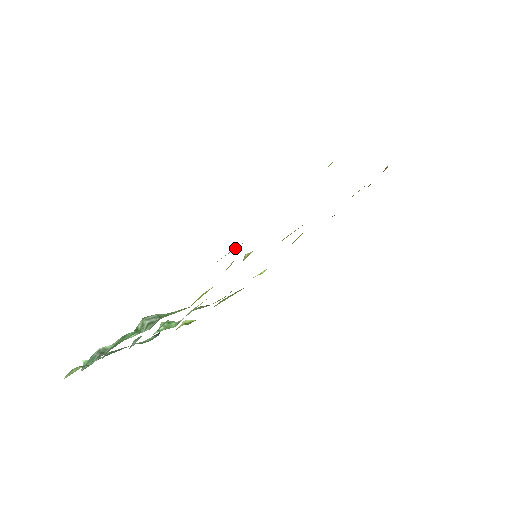
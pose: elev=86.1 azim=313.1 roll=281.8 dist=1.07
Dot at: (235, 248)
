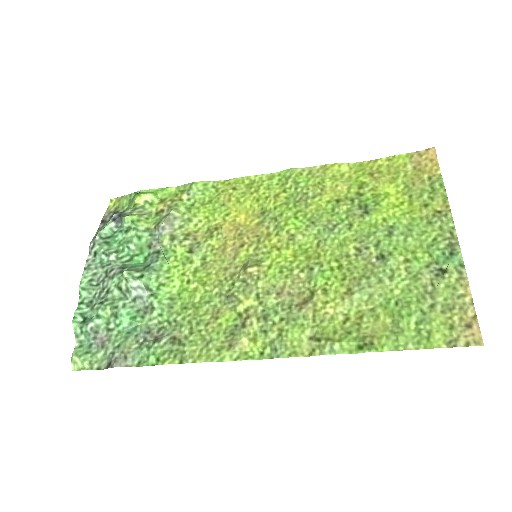
Dot at: (253, 349)
